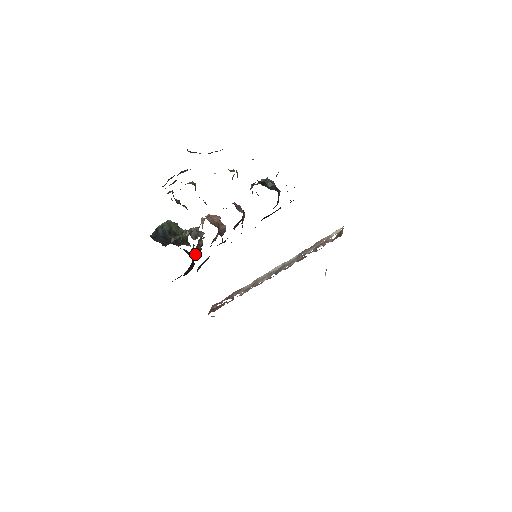
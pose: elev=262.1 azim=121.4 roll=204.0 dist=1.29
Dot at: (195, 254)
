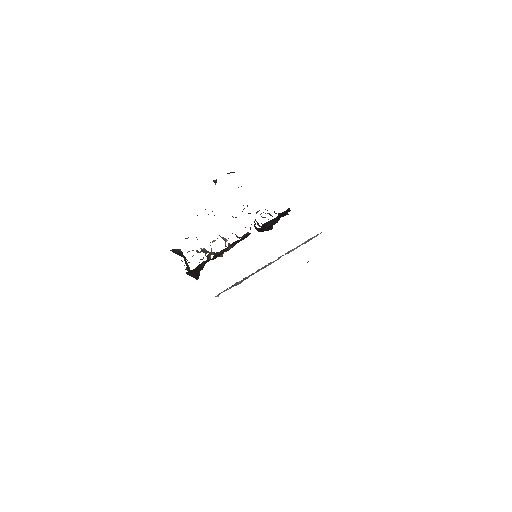
Dot at: (207, 258)
